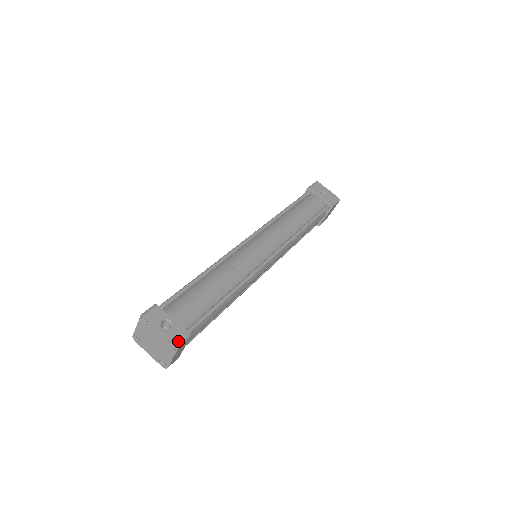
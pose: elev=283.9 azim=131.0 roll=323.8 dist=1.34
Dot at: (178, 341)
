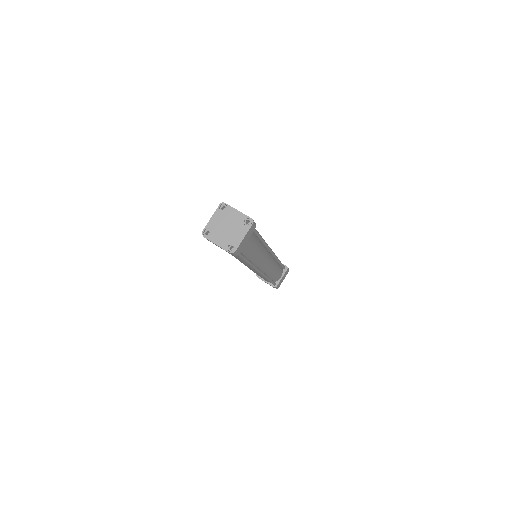
Dot at: (252, 219)
